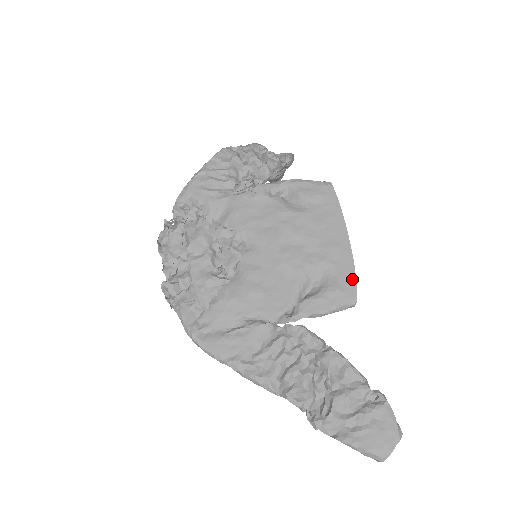
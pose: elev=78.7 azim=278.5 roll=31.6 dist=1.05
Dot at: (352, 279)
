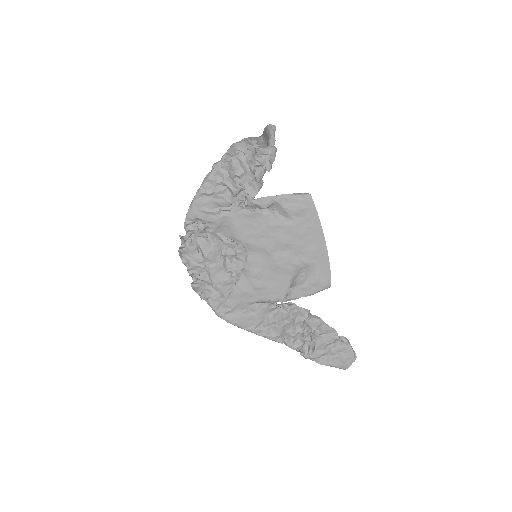
Dot at: (328, 272)
